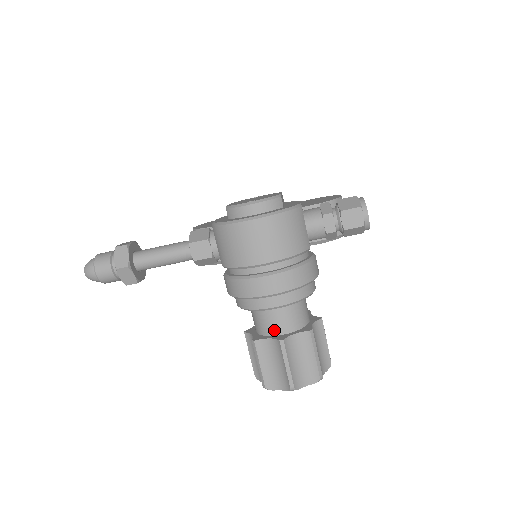
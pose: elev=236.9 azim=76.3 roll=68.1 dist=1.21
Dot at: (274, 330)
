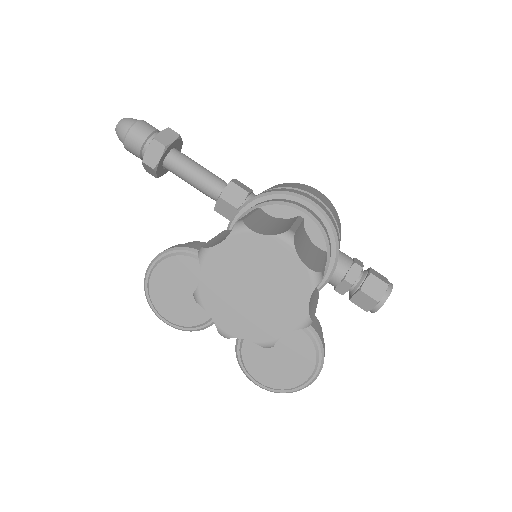
Dot at: occluded
